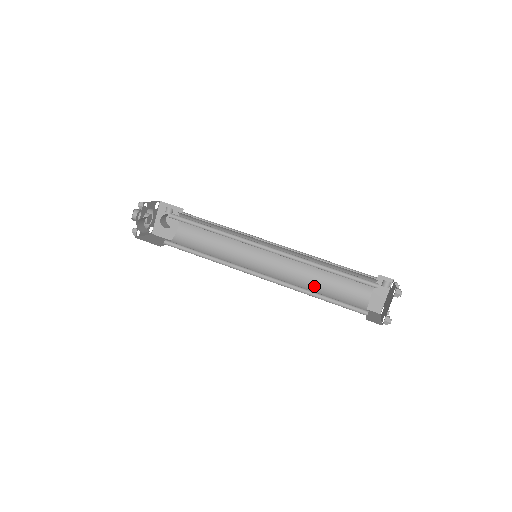
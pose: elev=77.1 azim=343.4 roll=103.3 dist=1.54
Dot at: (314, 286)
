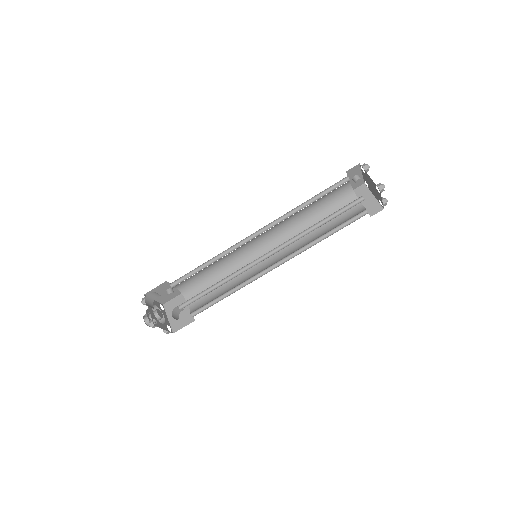
Dot at: (318, 237)
